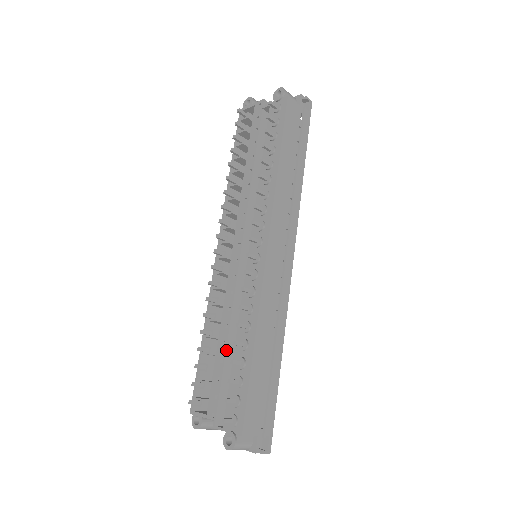
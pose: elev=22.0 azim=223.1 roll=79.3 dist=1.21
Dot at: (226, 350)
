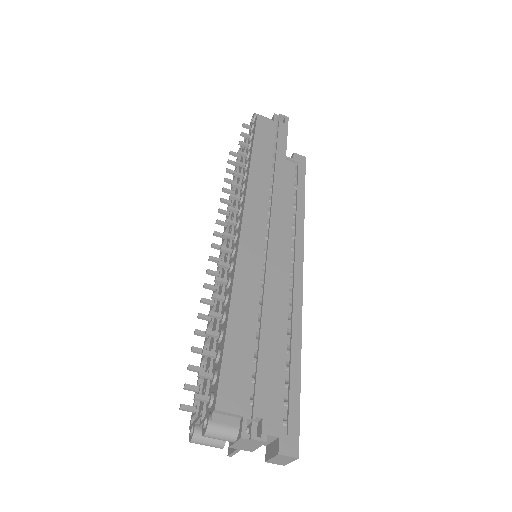
Dot at: occluded
